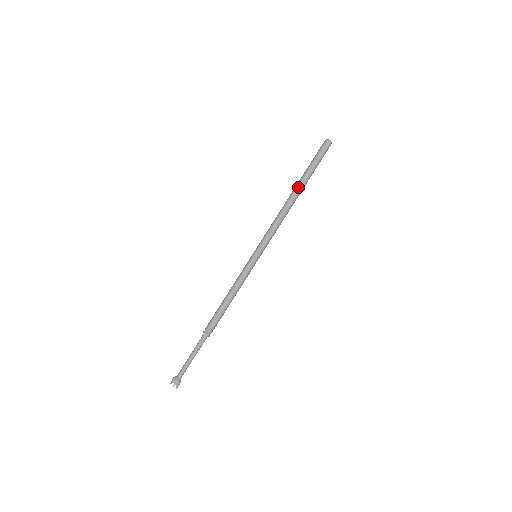
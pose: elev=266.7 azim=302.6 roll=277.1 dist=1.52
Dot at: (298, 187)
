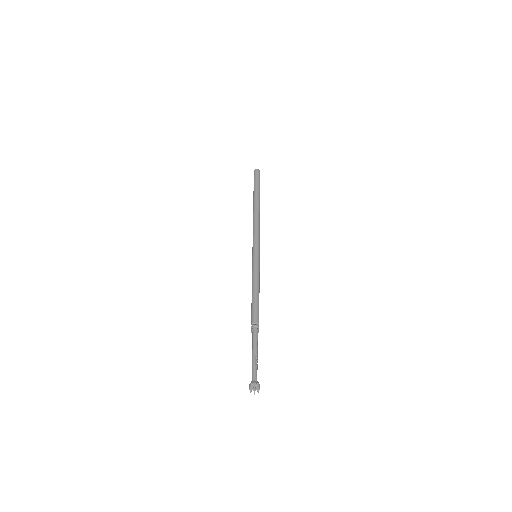
Dot at: (255, 201)
